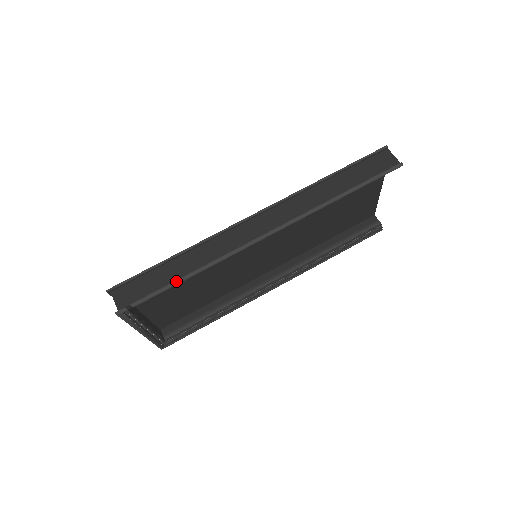
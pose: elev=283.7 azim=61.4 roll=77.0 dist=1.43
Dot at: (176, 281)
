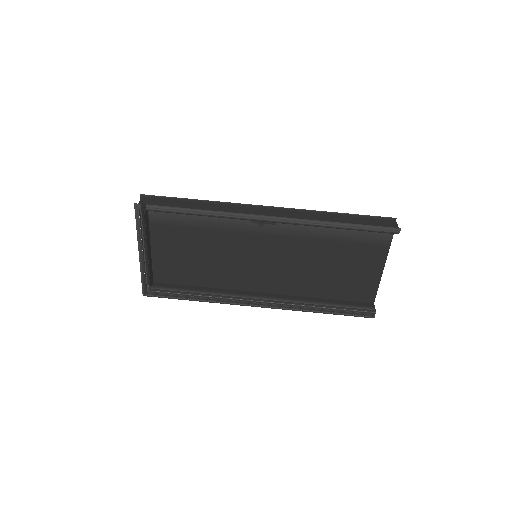
Dot at: (187, 208)
